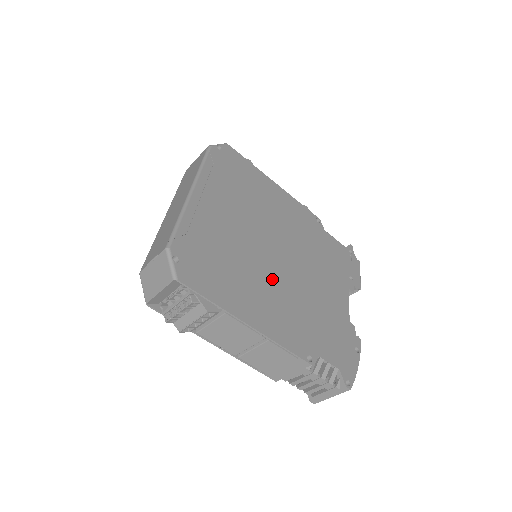
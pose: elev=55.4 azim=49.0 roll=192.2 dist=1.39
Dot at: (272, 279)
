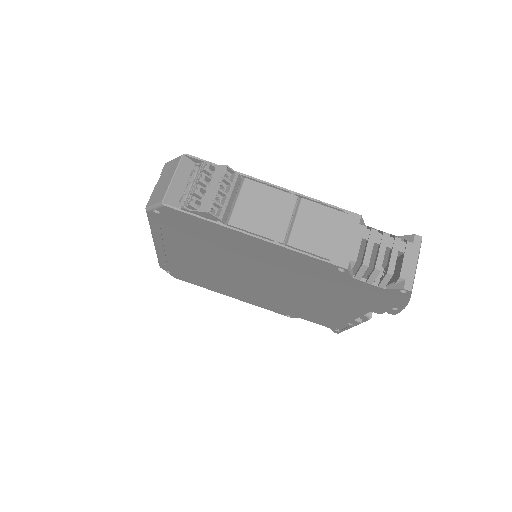
Dot at: occluded
